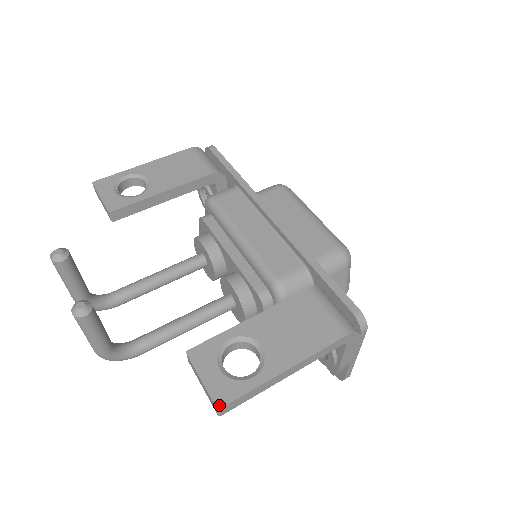
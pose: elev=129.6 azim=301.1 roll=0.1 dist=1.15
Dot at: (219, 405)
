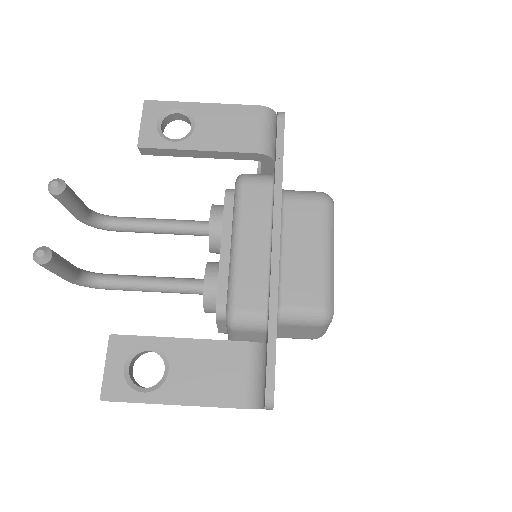
Dot at: (103, 398)
